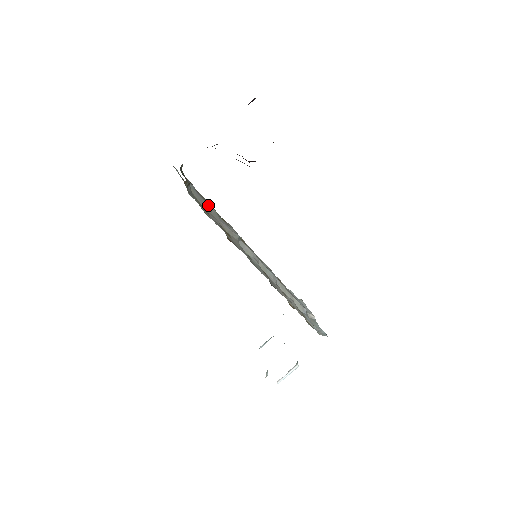
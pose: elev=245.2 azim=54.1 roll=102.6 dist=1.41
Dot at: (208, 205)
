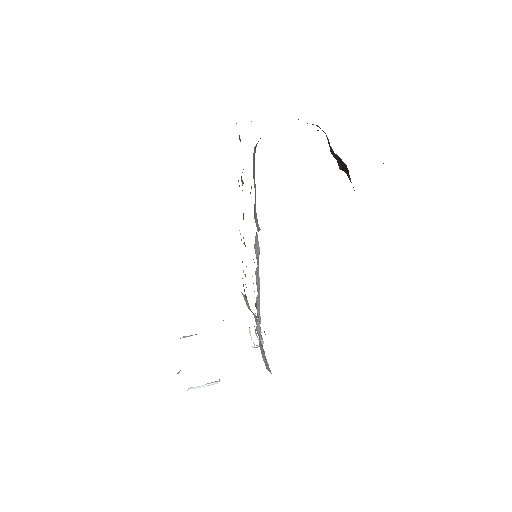
Dot at: occluded
